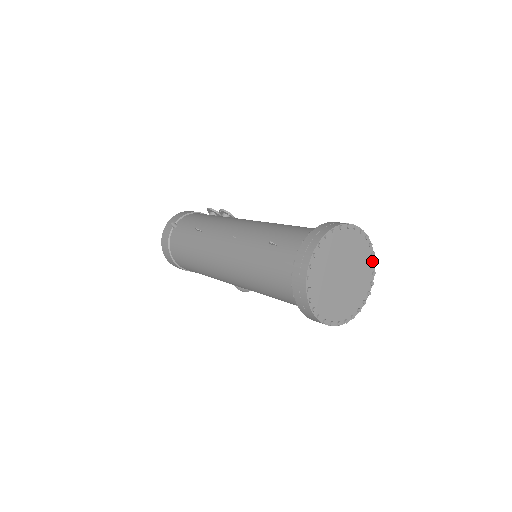
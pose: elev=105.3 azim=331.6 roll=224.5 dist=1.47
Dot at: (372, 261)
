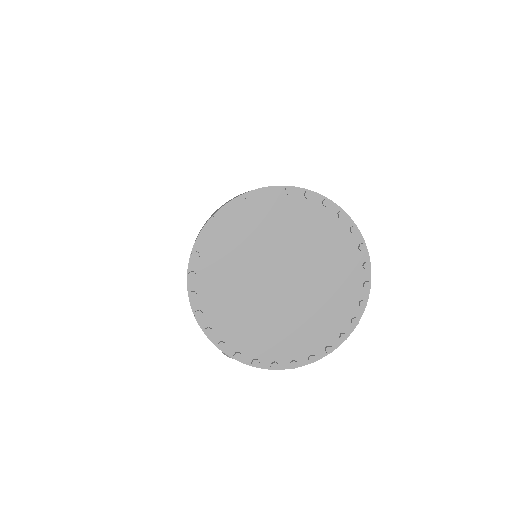
Dot at: (344, 331)
